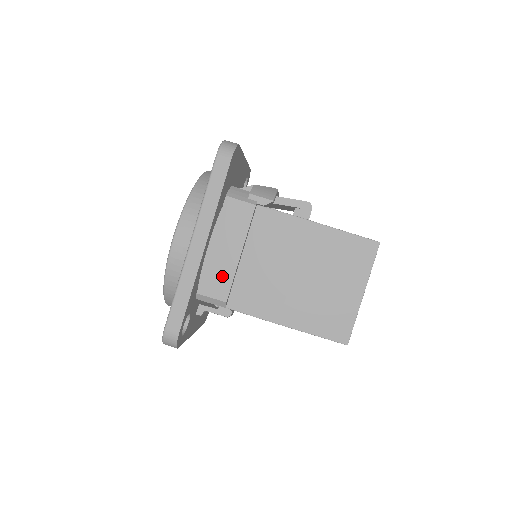
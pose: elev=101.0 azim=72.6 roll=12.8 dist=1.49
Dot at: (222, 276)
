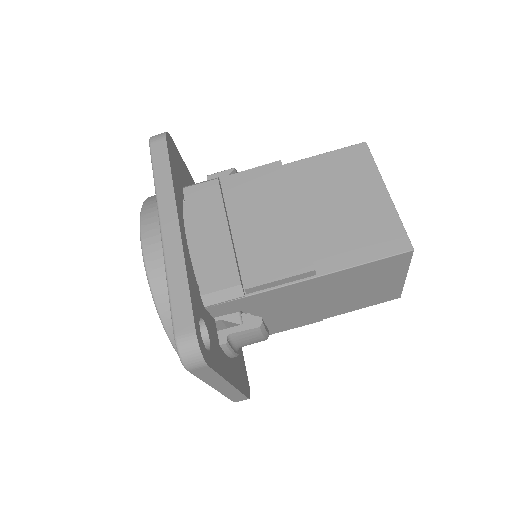
Dot at: (220, 261)
